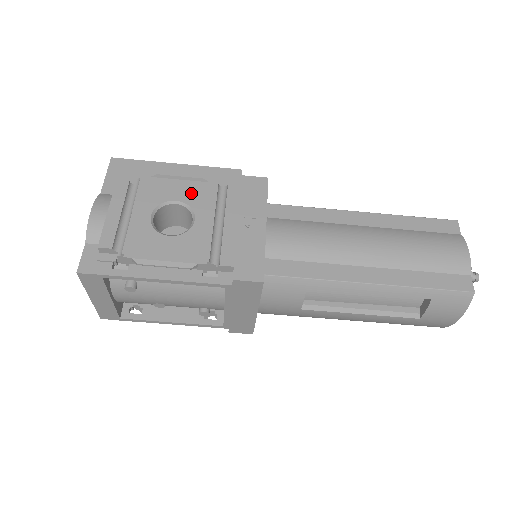
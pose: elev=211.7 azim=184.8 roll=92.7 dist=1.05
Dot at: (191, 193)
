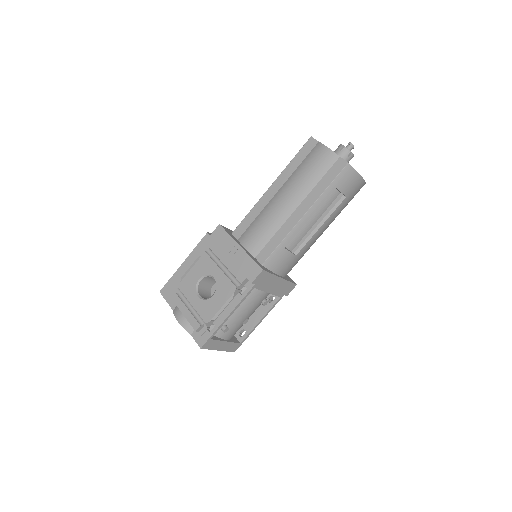
Dot at: (201, 269)
